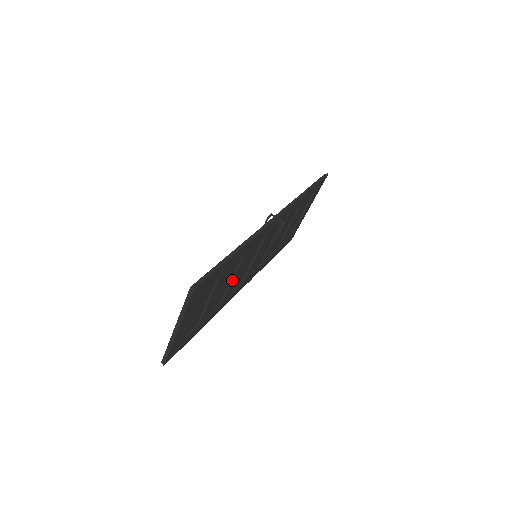
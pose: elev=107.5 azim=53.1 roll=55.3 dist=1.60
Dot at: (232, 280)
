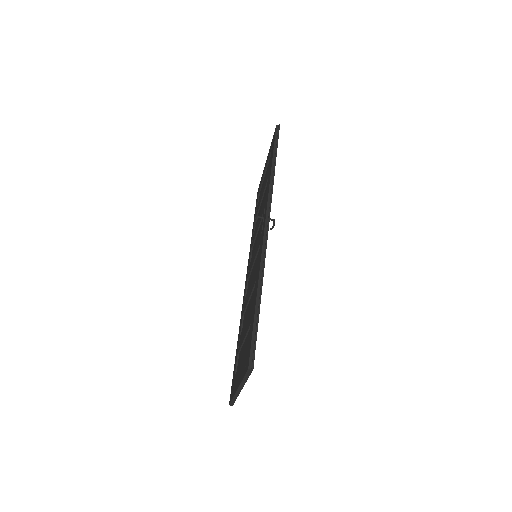
Dot at: occluded
